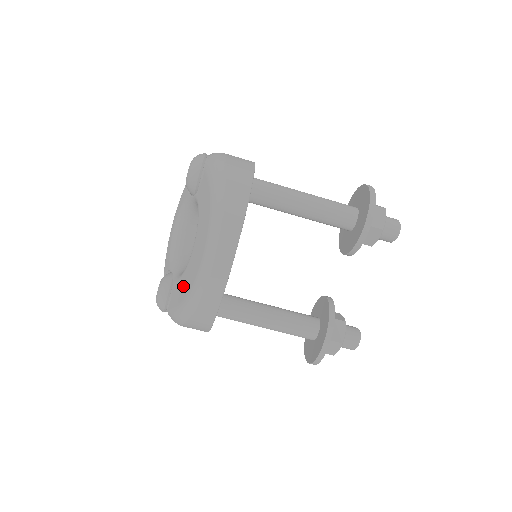
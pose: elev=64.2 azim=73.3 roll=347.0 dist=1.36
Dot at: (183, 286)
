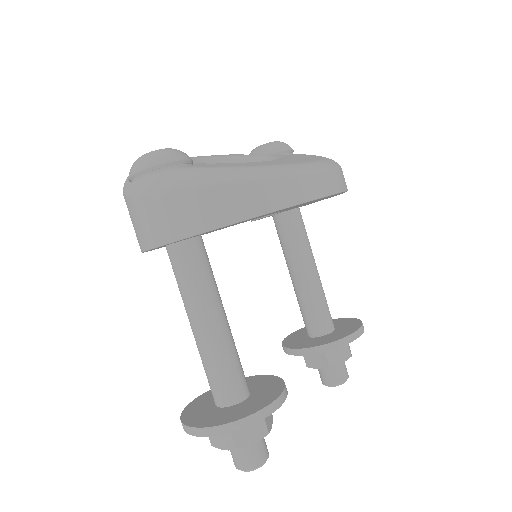
Dot at: (243, 163)
